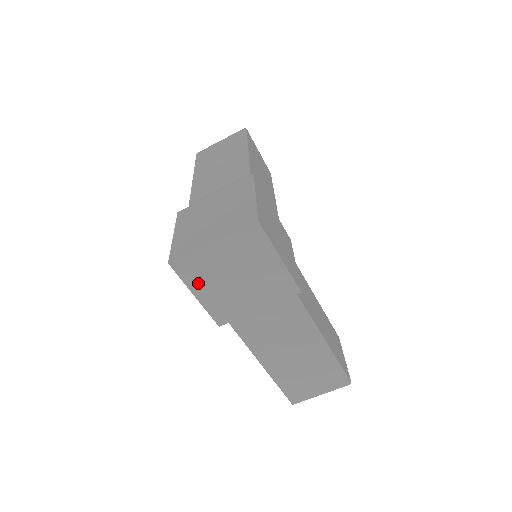
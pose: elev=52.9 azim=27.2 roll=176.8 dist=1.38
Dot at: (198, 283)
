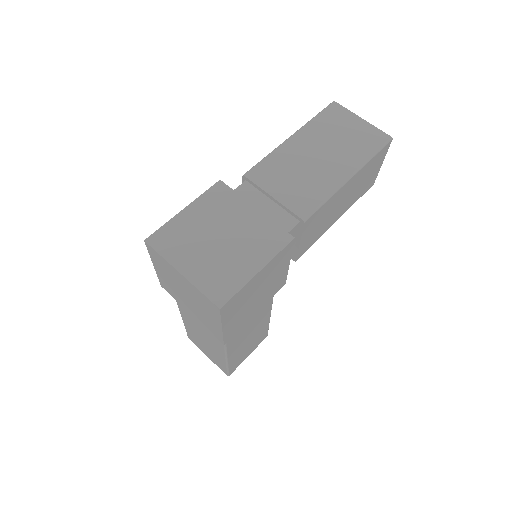
Dot at: (159, 266)
